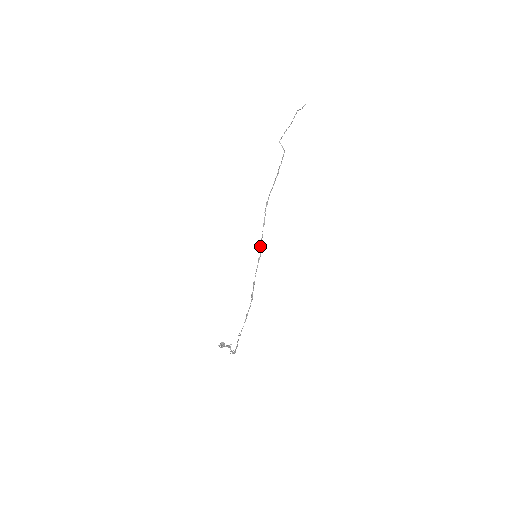
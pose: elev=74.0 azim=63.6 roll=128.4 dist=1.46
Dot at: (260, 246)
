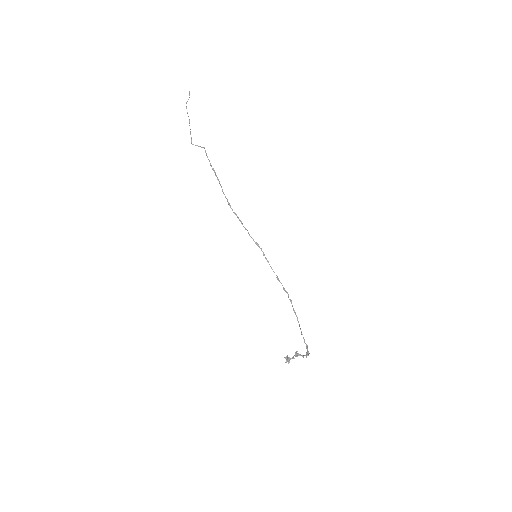
Dot at: (255, 243)
